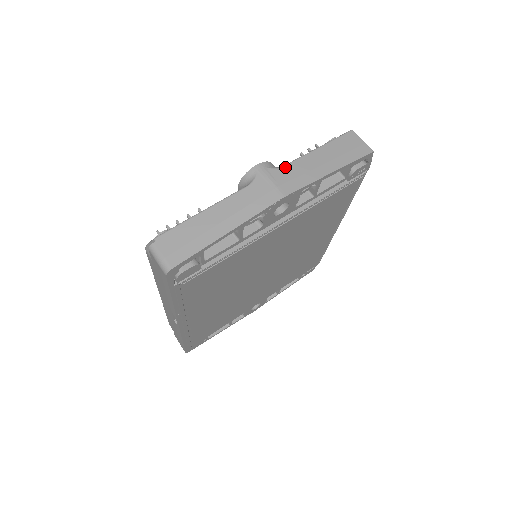
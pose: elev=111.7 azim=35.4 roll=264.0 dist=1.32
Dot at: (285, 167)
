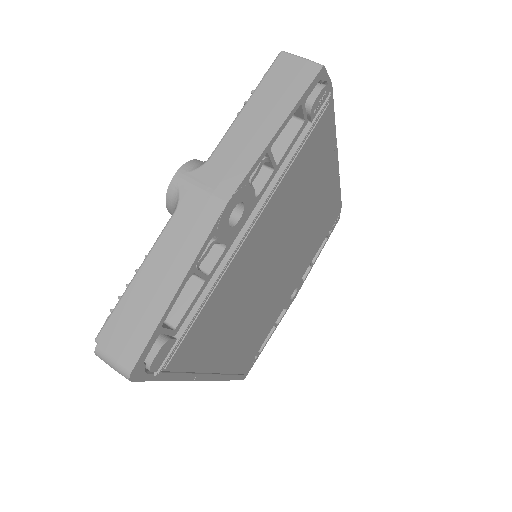
Dot at: (212, 158)
